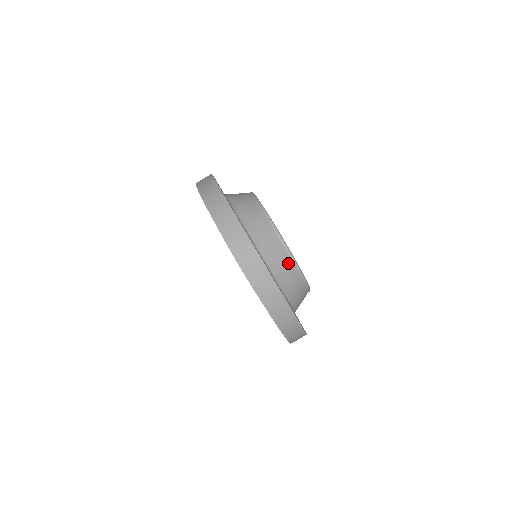
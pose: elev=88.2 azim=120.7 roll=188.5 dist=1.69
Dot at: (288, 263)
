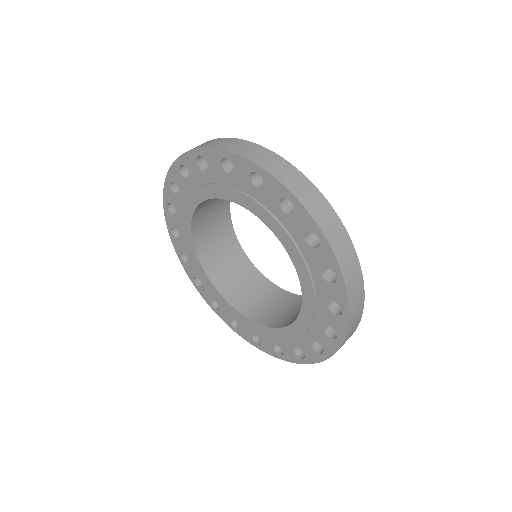
Dot at: occluded
